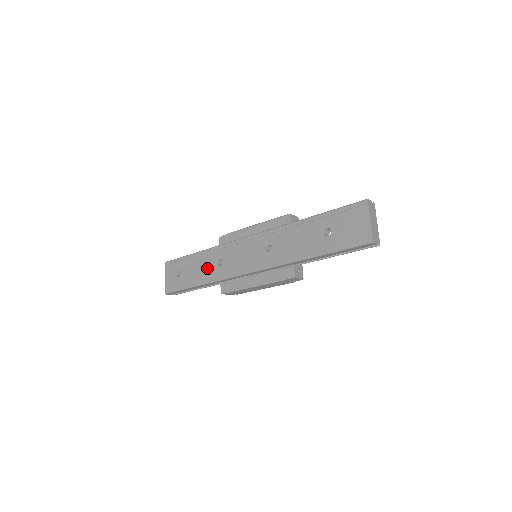
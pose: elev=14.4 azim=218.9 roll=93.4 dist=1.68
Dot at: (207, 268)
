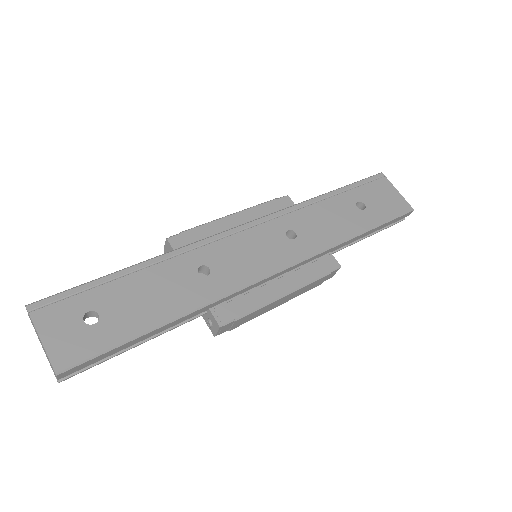
Dot at: (176, 287)
